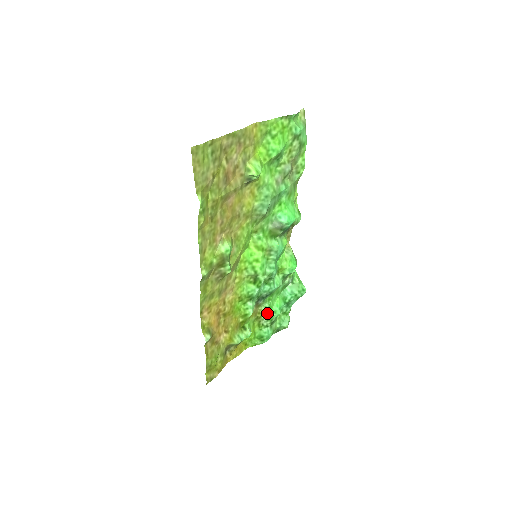
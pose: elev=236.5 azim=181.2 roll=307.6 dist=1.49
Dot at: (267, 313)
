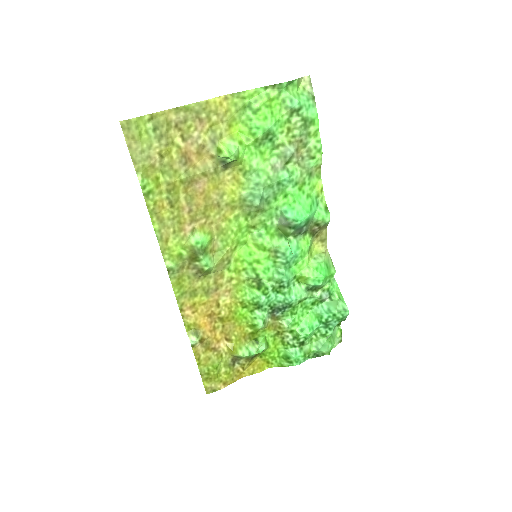
Dot at: (291, 330)
